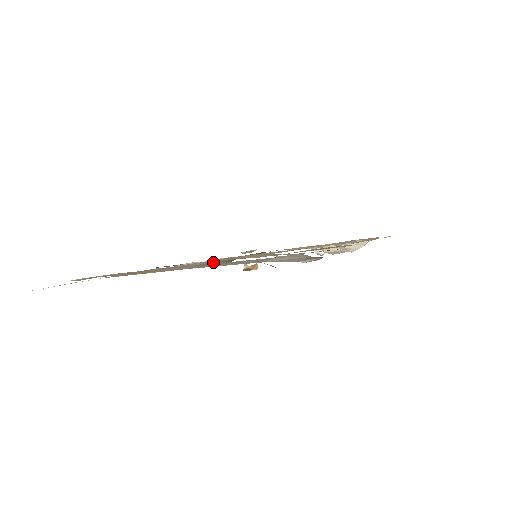
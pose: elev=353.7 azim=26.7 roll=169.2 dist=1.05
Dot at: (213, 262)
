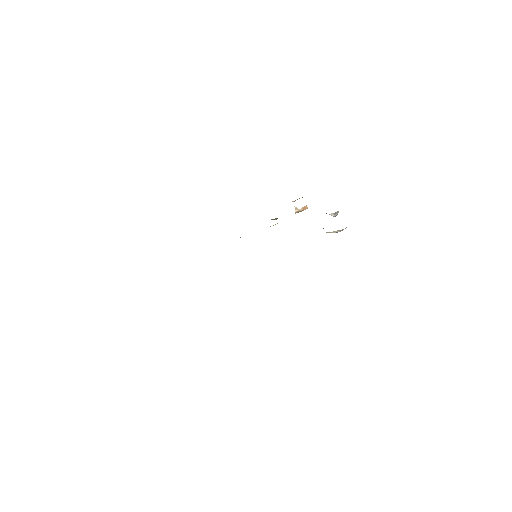
Dot at: occluded
